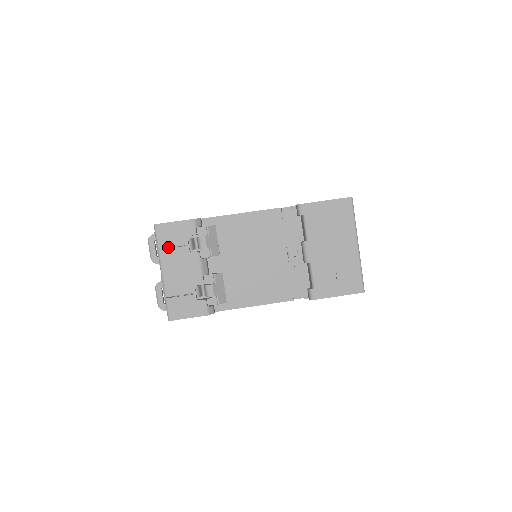
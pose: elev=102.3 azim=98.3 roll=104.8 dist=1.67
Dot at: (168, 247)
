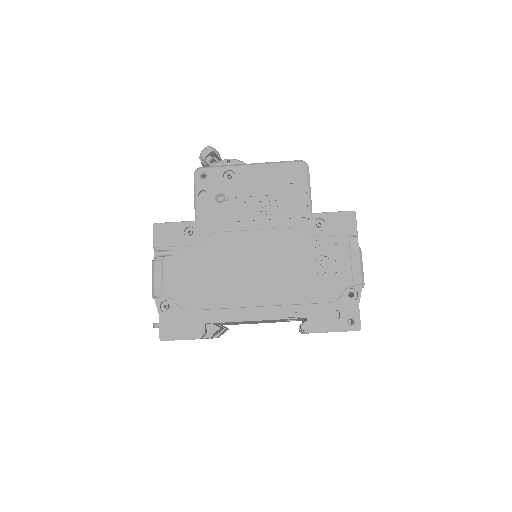
Dot at: occluded
